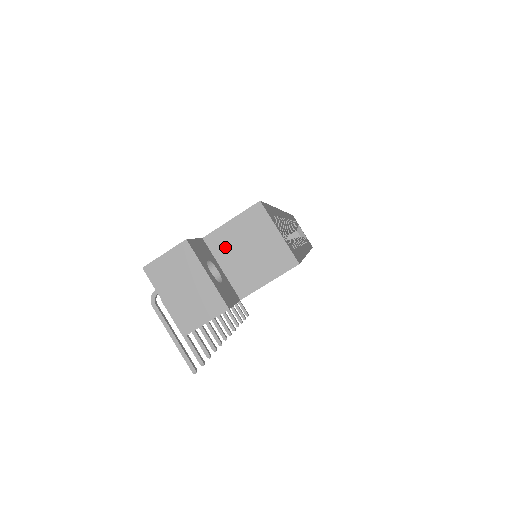
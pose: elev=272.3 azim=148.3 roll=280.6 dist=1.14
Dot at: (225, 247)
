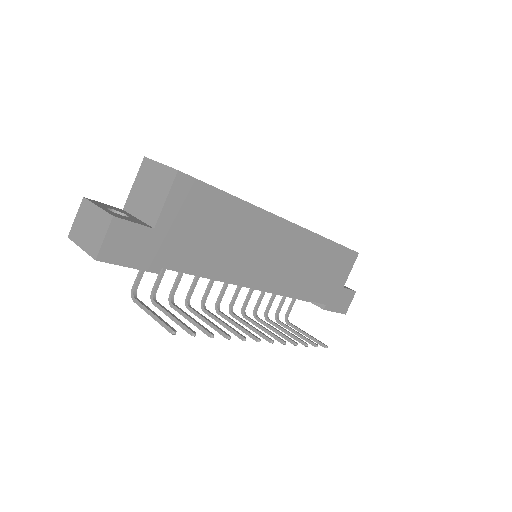
Dot at: (135, 203)
